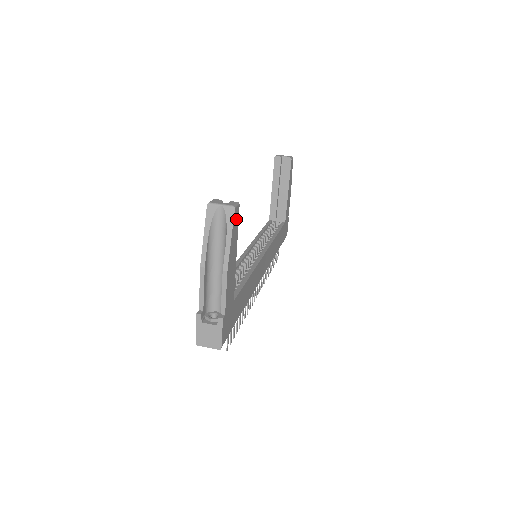
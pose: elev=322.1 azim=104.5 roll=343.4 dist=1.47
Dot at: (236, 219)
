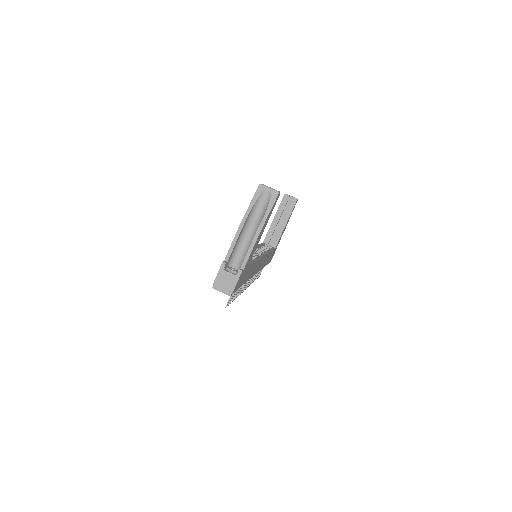
Dot at: (275, 202)
